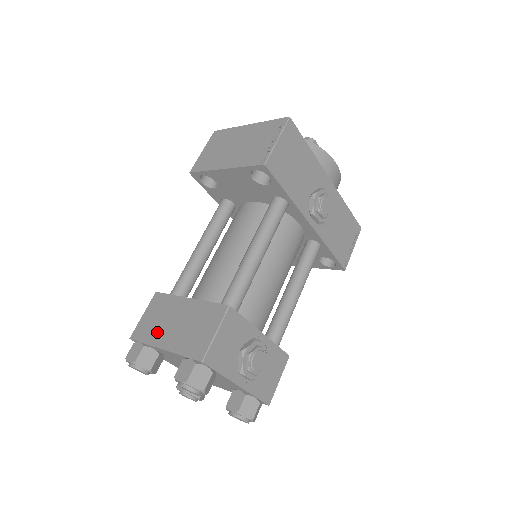
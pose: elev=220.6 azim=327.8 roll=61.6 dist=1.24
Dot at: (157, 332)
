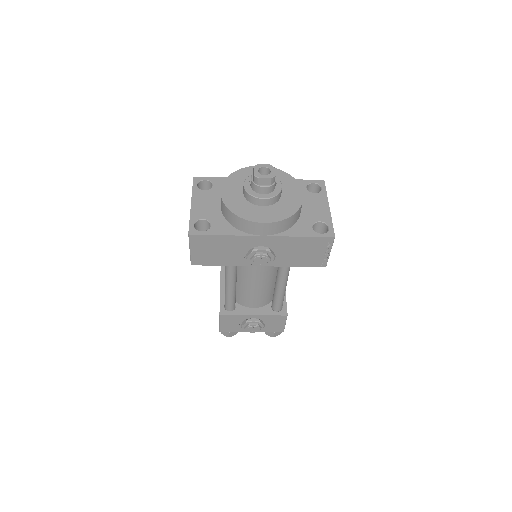
Dot at: occluded
